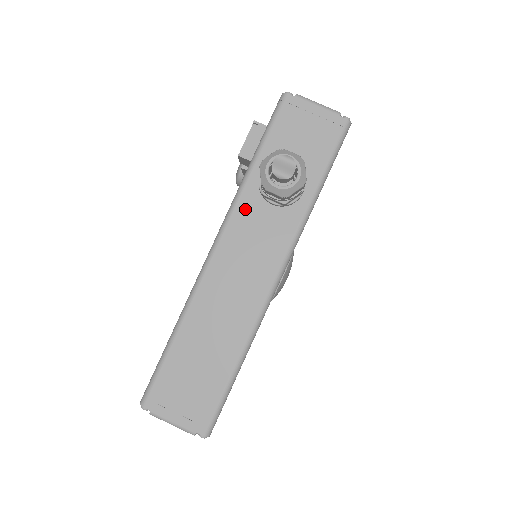
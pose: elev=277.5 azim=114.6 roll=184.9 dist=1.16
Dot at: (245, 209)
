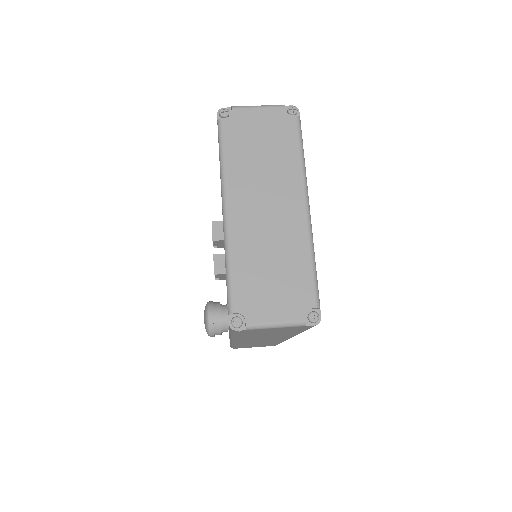
Dot at: occluded
